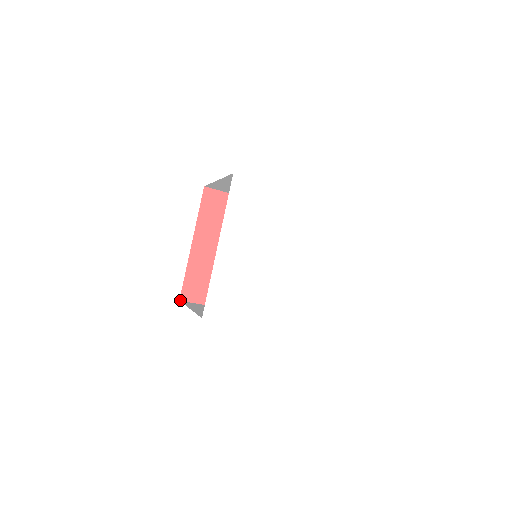
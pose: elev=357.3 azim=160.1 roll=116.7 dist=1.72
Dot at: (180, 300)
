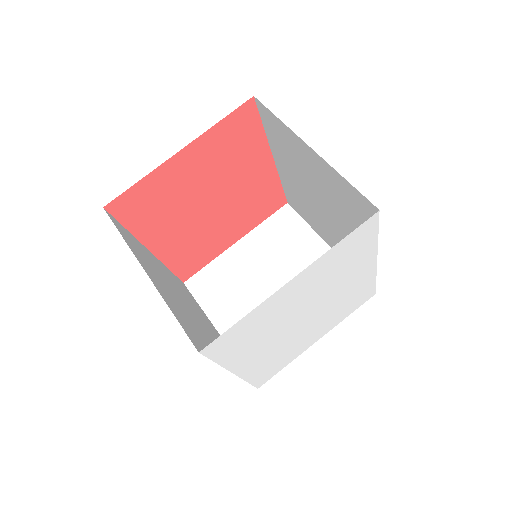
Dot at: (184, 282)
